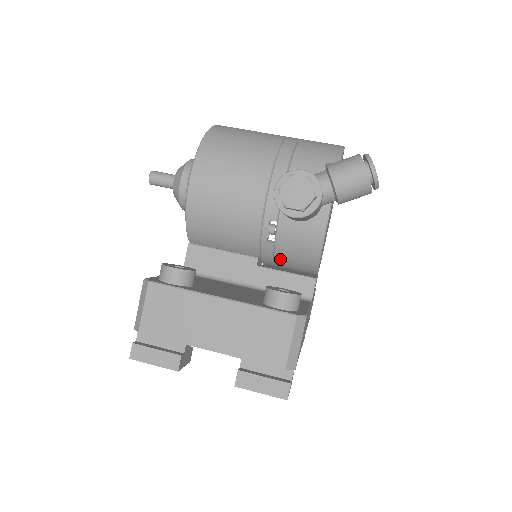
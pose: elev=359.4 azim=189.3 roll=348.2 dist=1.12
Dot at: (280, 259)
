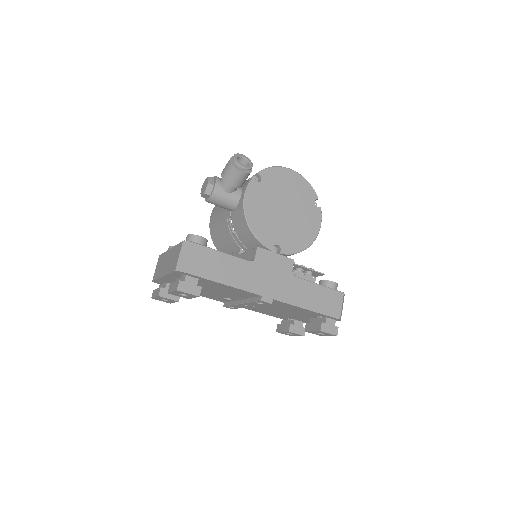
Dot at: (245, 244)
